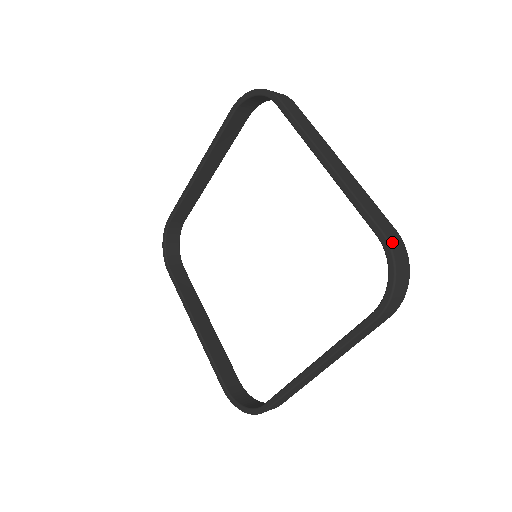
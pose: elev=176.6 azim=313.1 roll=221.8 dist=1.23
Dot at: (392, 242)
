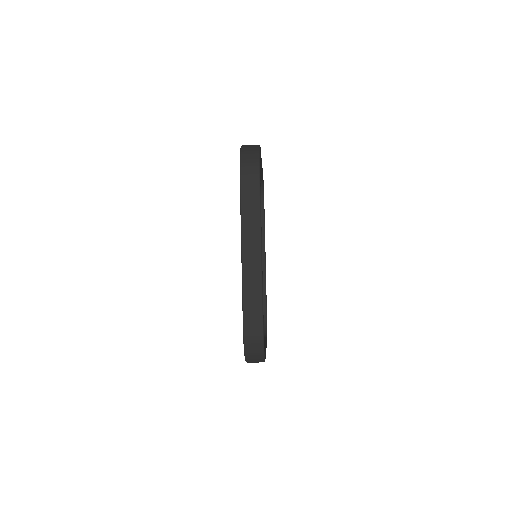
Dot at: (245, 145)
